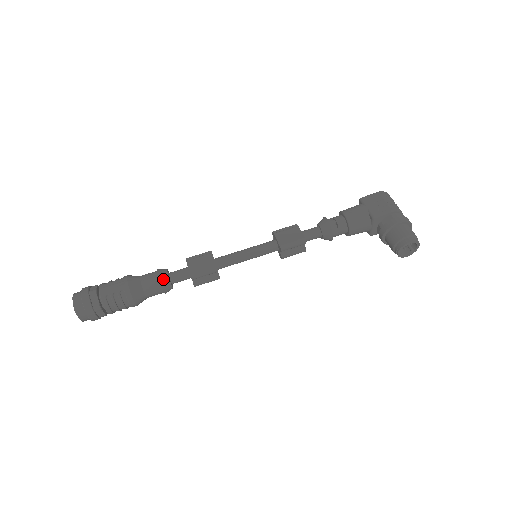
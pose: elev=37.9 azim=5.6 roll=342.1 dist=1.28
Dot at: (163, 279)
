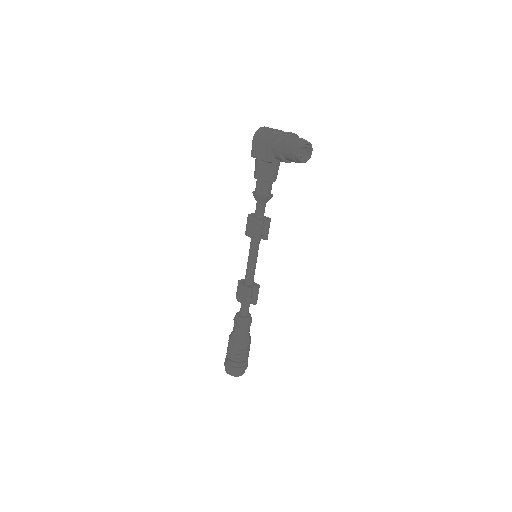
Dot at: (240, 322)
